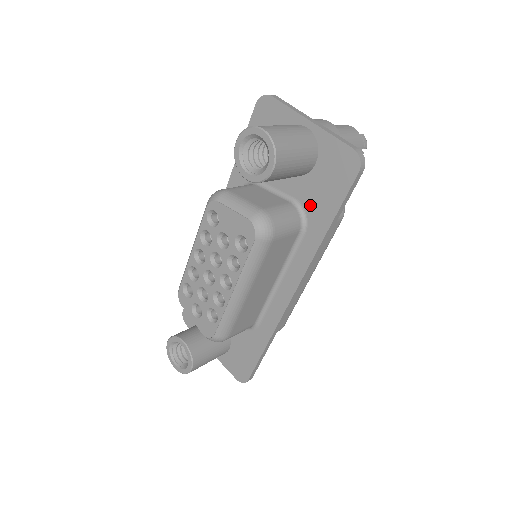
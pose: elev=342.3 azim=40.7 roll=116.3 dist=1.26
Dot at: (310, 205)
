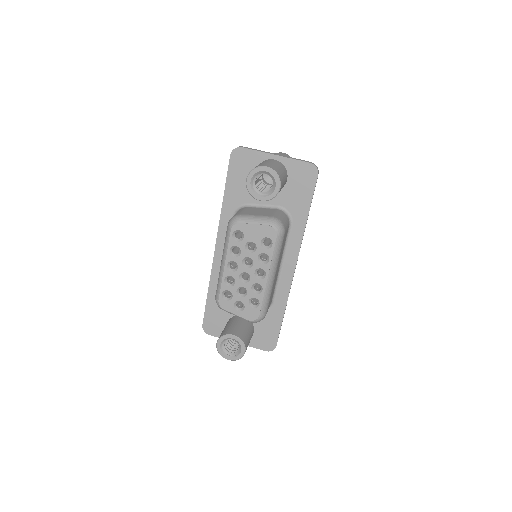
Dot at: (291, 206)
